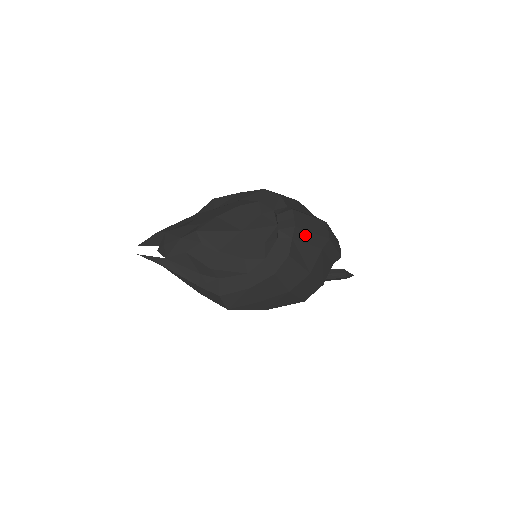
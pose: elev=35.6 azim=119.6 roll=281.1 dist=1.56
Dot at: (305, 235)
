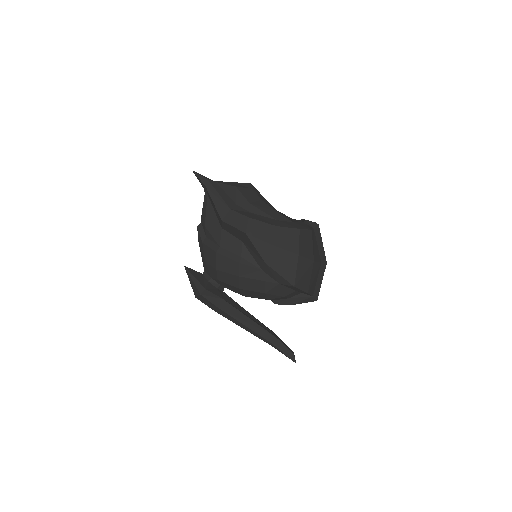
Dot at: (319, 238)
